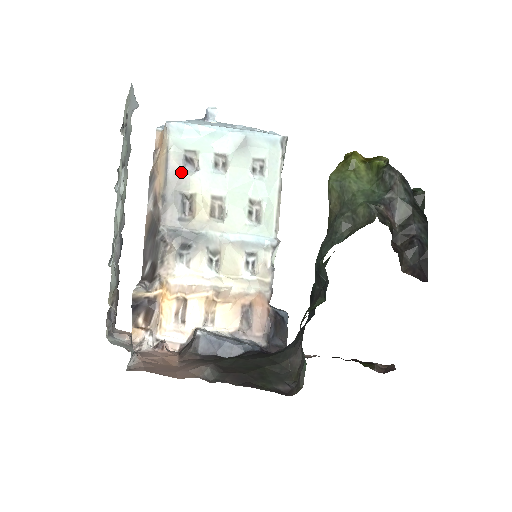
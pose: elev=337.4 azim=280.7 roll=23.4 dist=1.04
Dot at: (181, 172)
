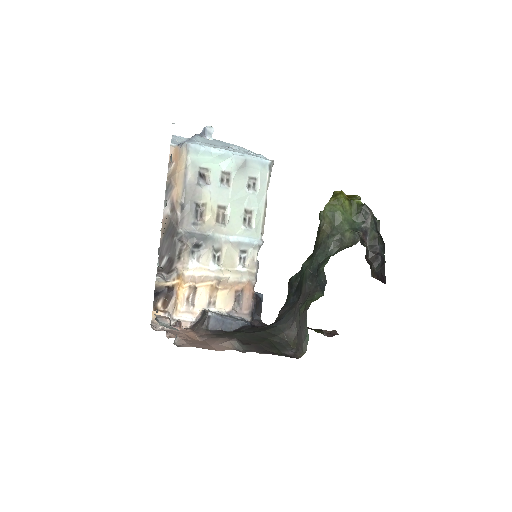
Dot at: (196, 185)
